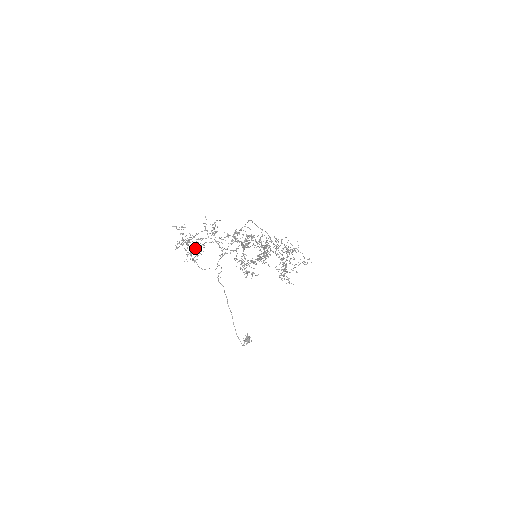
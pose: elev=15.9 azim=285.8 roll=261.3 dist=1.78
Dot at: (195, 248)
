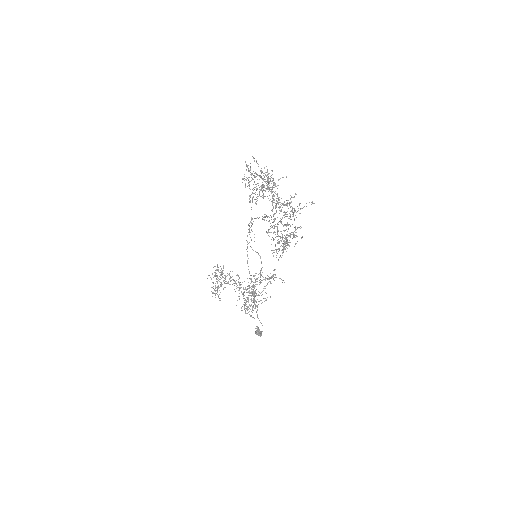
Dot at: occluded
